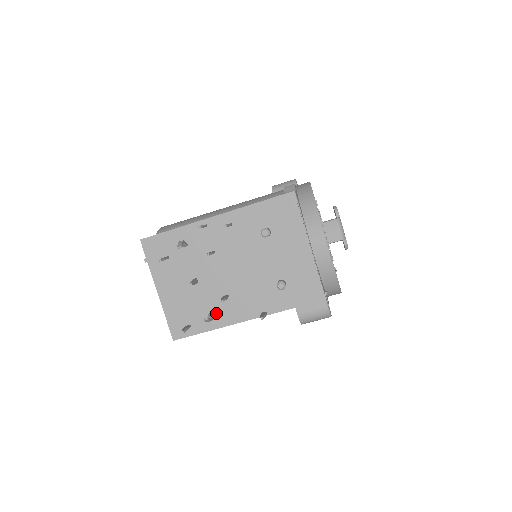
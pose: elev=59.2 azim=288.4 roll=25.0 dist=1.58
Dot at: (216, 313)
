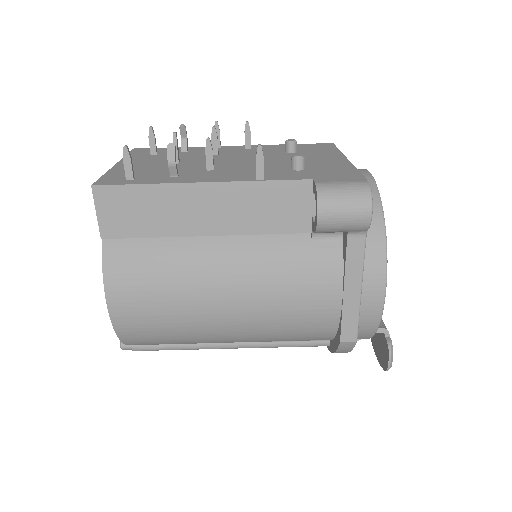
Dot at: (184, 176)
